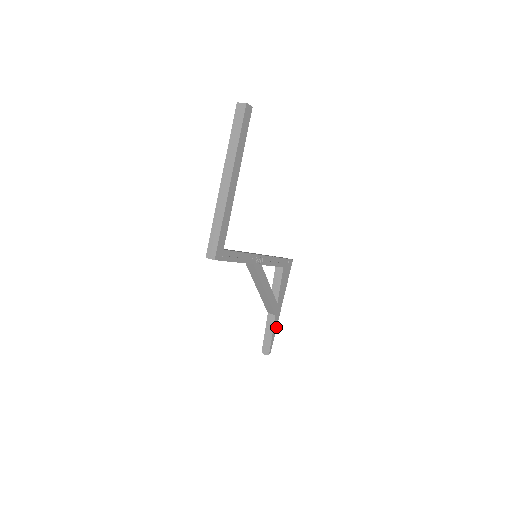
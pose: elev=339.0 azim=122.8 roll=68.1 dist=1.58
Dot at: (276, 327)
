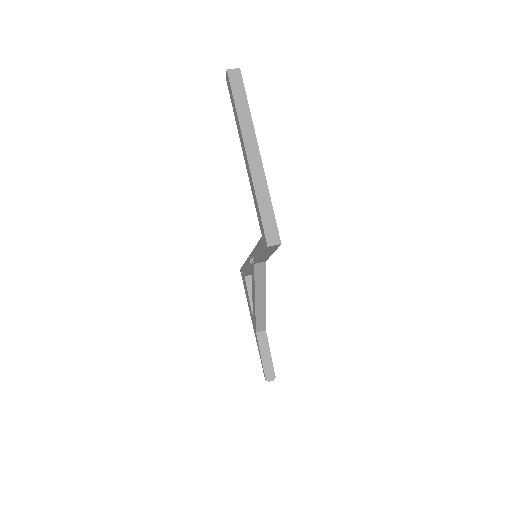
Dot at: occluded
